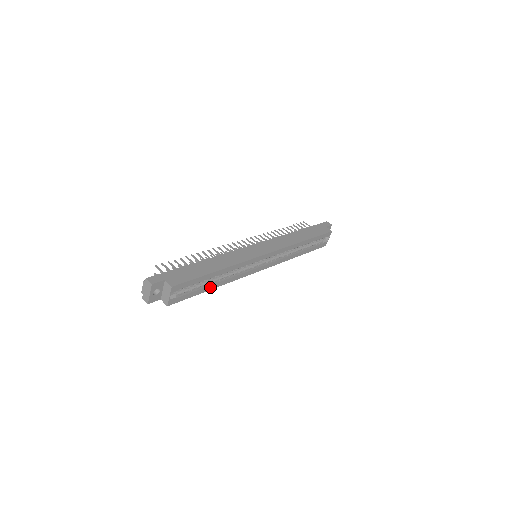
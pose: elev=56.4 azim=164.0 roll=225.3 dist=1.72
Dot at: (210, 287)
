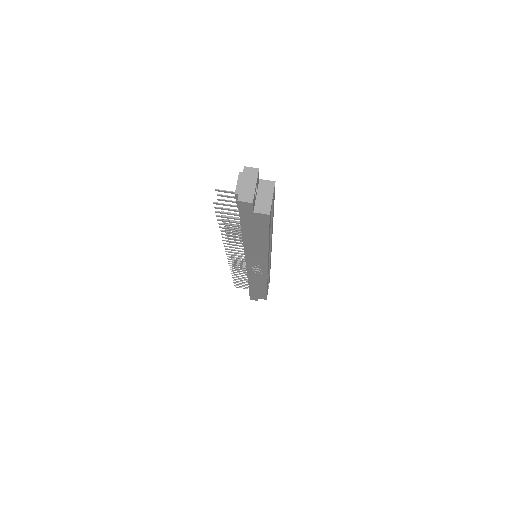
Dot at: (269, 237)
